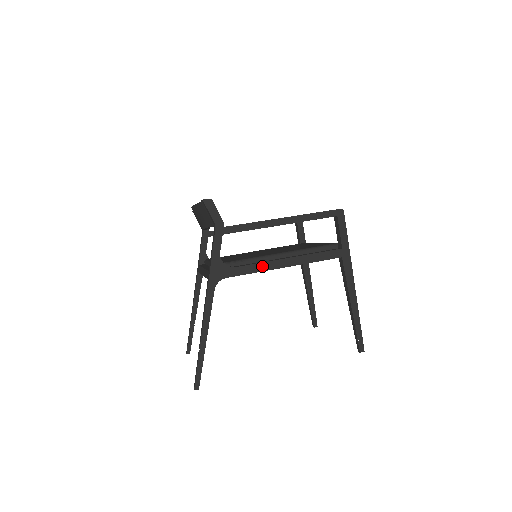
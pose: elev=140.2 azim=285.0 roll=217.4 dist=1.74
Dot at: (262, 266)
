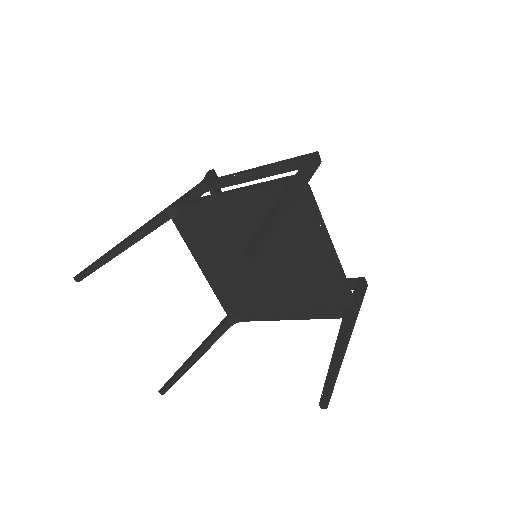
Dot at: (211, 196)
